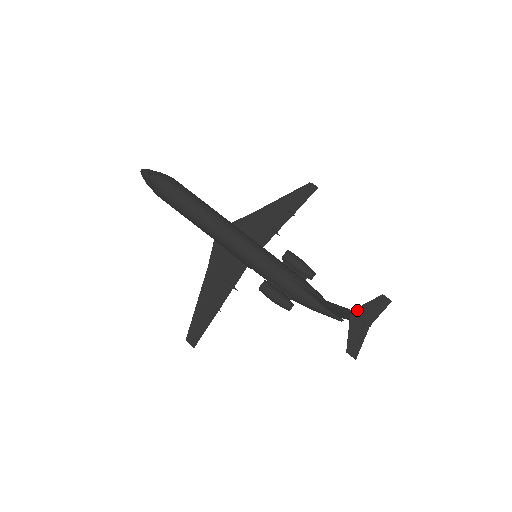
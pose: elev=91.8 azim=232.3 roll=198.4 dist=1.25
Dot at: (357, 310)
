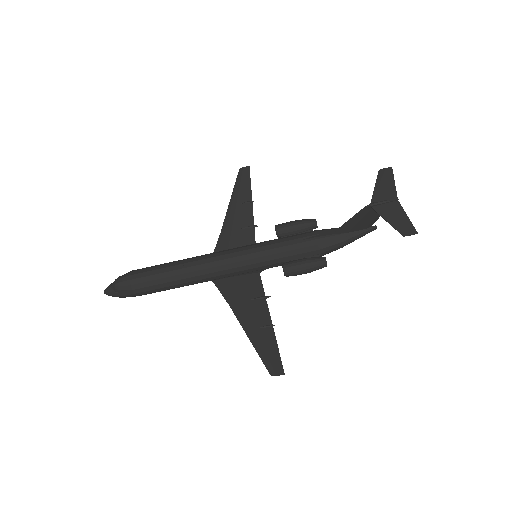
Dot at: (373, 200)
